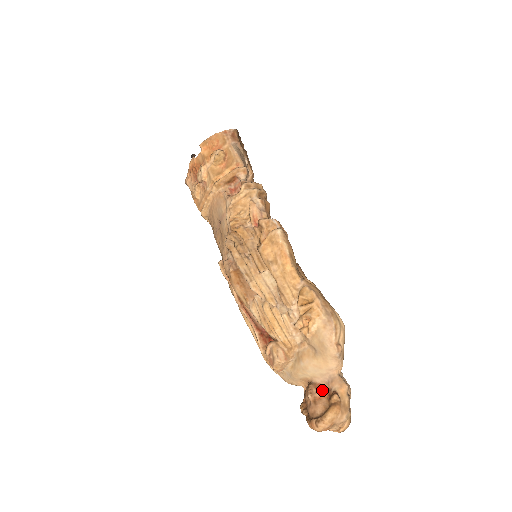
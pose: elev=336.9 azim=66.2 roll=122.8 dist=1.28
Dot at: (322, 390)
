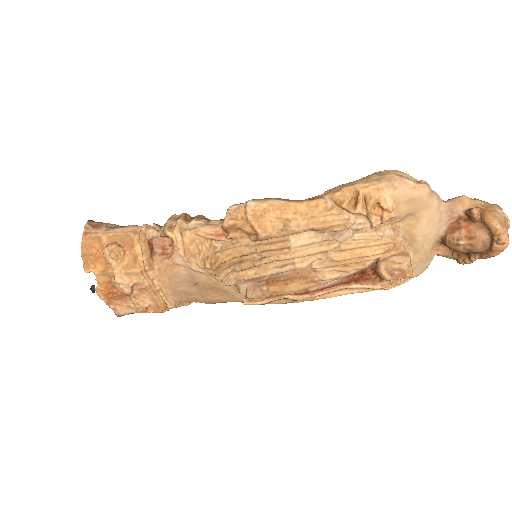
Dot at: (458, 227)
